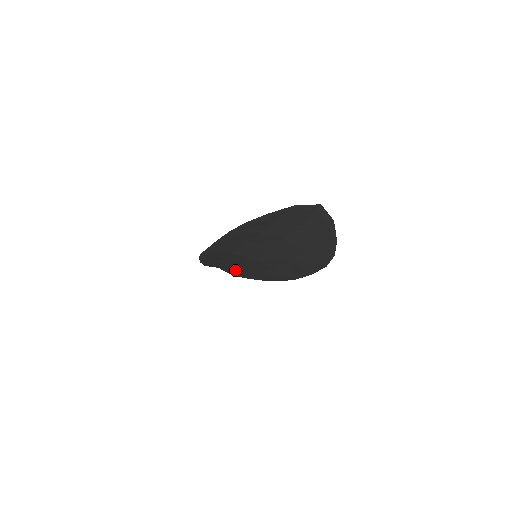
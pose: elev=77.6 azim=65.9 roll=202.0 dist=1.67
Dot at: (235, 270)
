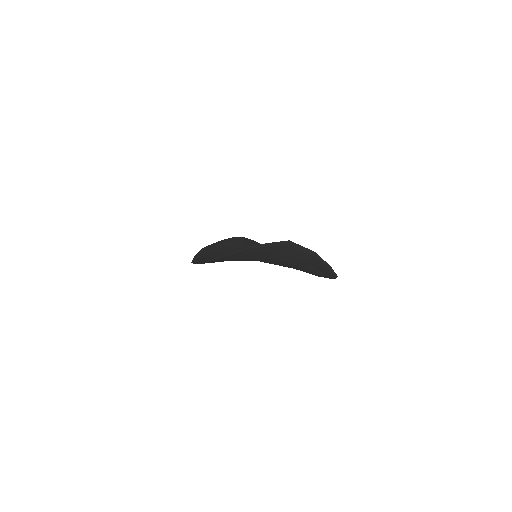
Dot at: occluded
